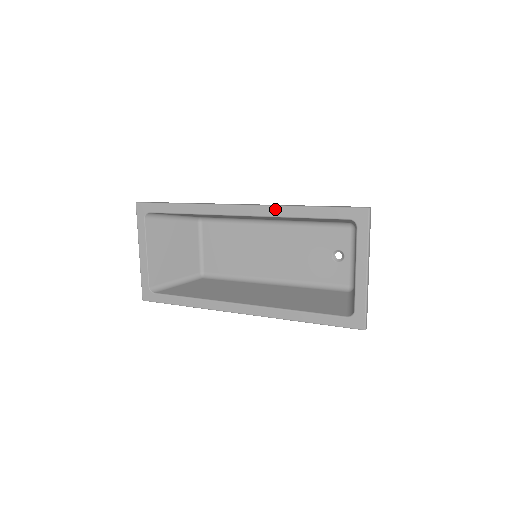
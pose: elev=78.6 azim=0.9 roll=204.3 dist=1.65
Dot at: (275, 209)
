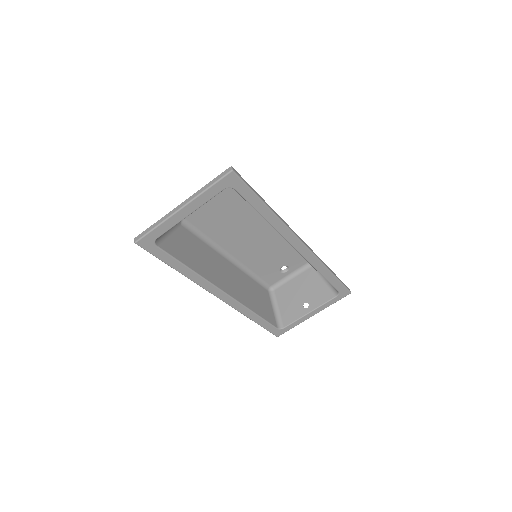
Dot at: (318, 262)
